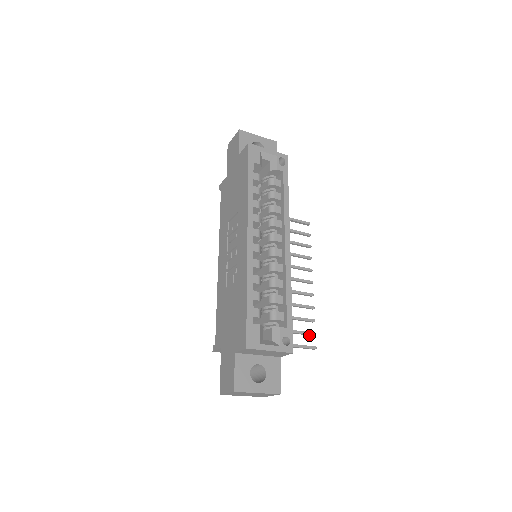
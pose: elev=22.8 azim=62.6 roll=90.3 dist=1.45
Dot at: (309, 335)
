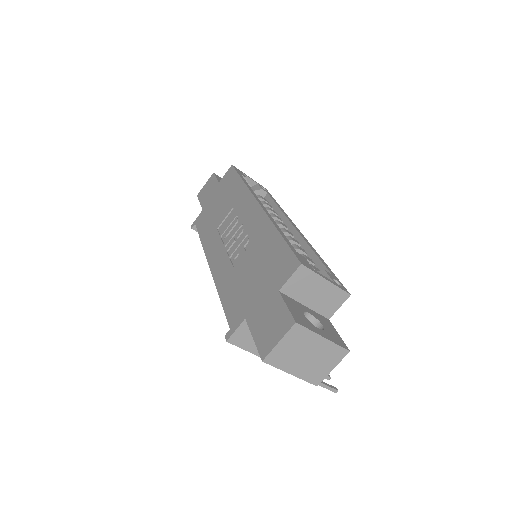
Dot at: occluded
